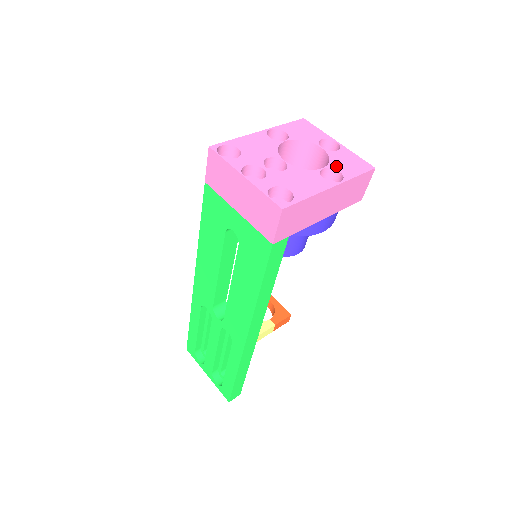
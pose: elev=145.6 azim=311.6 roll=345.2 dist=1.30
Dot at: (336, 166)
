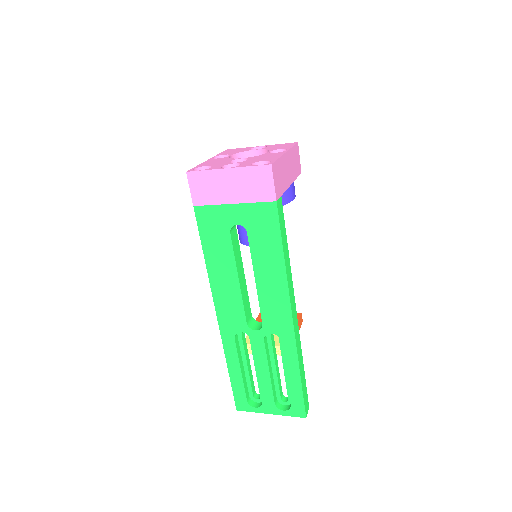
Dot at: (275, 149)
